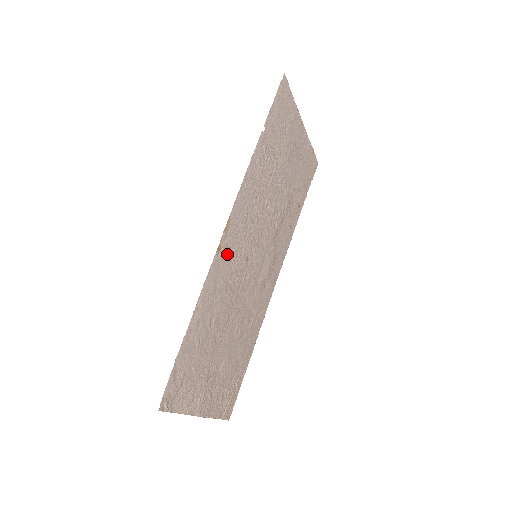
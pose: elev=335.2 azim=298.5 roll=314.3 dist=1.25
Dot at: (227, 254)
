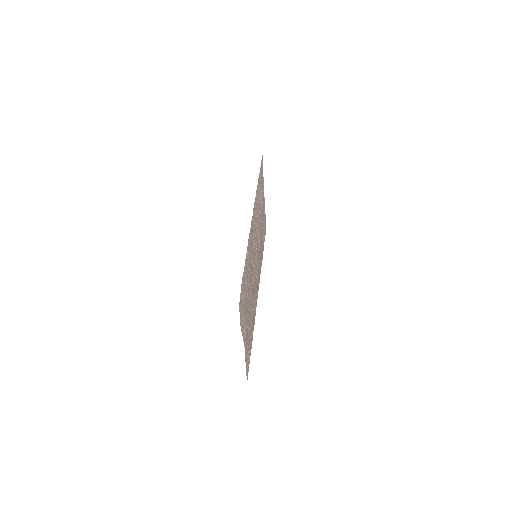
Dot at: (252, 235)
